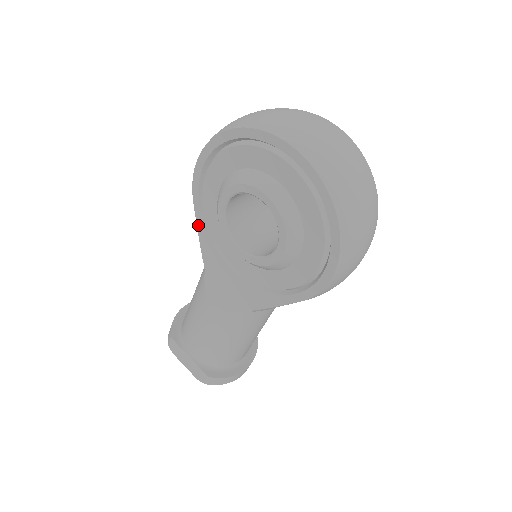
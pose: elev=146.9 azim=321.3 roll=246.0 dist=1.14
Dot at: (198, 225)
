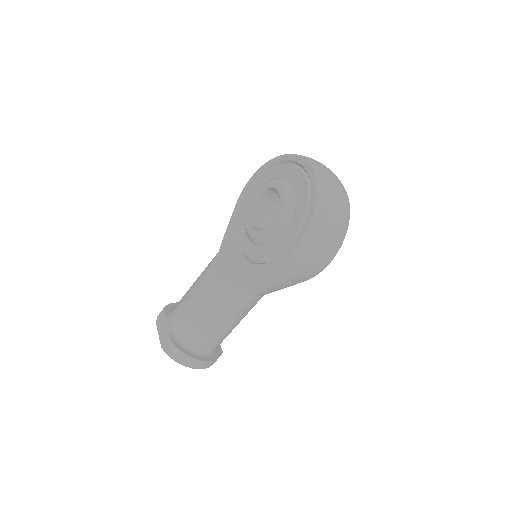
Dot at: (231, 218)
